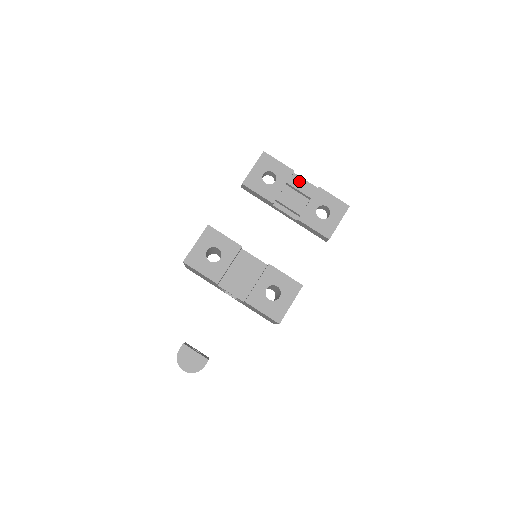
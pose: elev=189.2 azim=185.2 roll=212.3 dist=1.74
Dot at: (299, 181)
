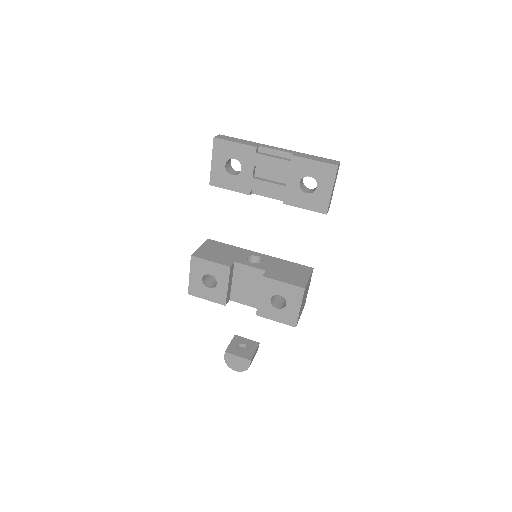
Dot at: (267, 158)
